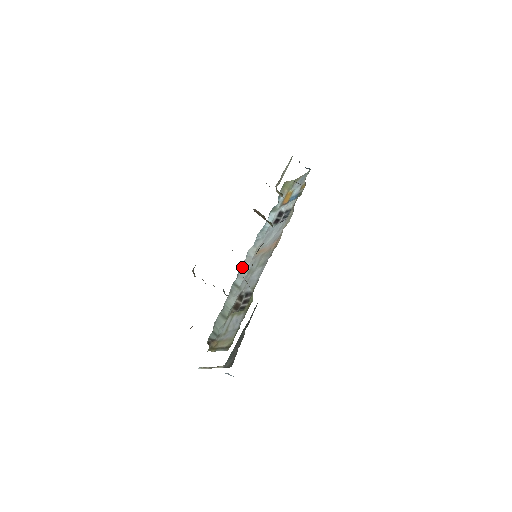
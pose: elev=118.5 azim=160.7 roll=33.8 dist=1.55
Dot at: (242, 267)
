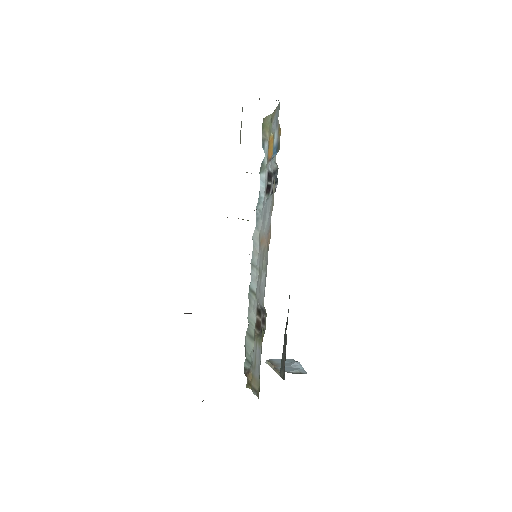
Dot at: (252, 263)
